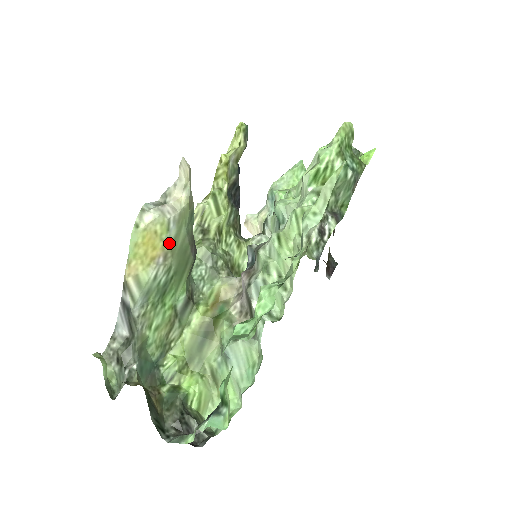
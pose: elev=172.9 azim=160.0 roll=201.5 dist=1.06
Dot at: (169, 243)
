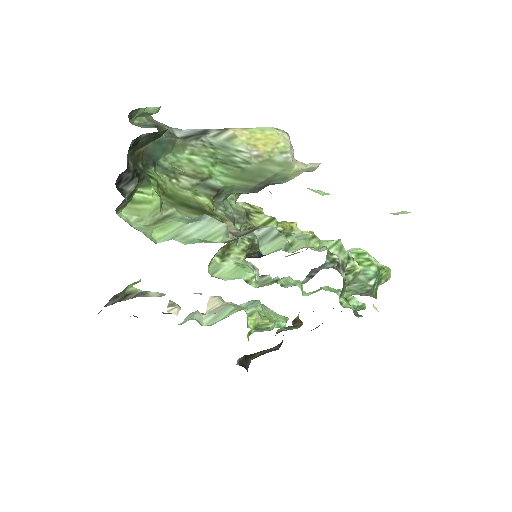
Dot at: (271, 156)
